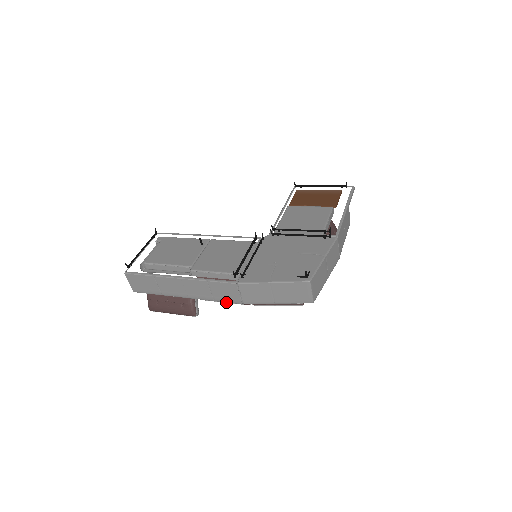
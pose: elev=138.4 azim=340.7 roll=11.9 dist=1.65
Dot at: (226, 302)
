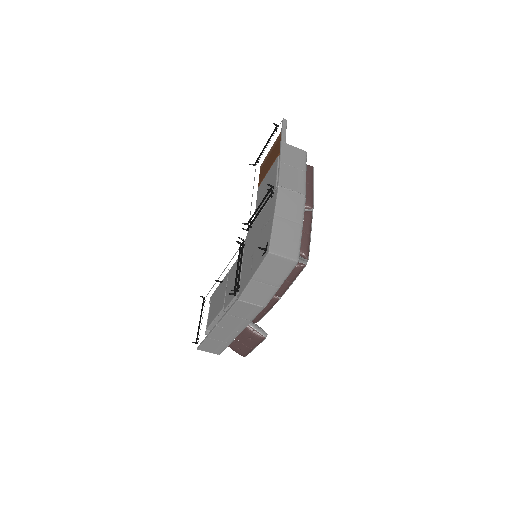
Dot at: (267, 311)
